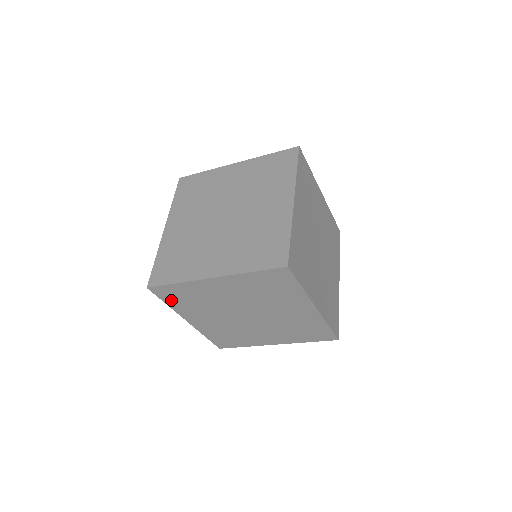
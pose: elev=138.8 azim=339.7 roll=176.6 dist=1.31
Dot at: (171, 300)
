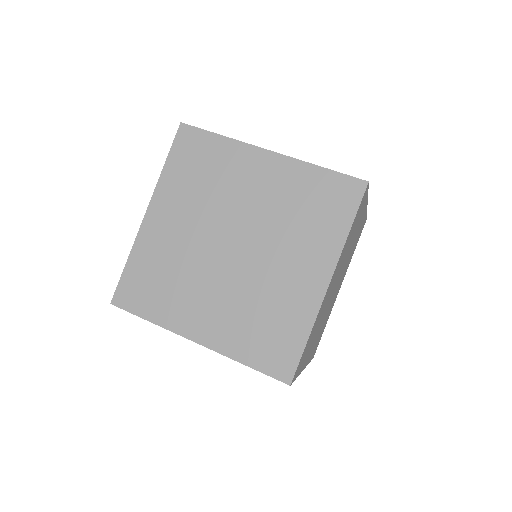
Dot at: (146, 305)
